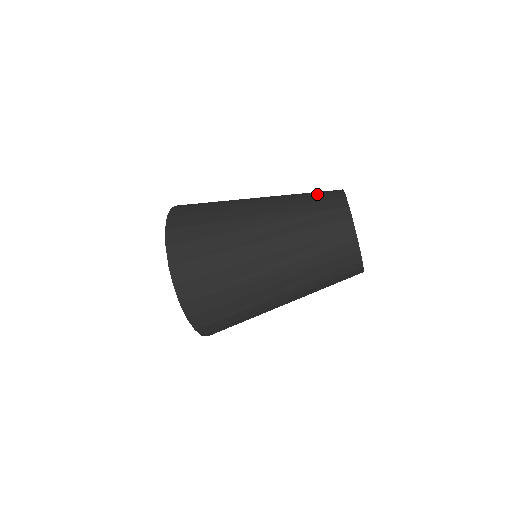
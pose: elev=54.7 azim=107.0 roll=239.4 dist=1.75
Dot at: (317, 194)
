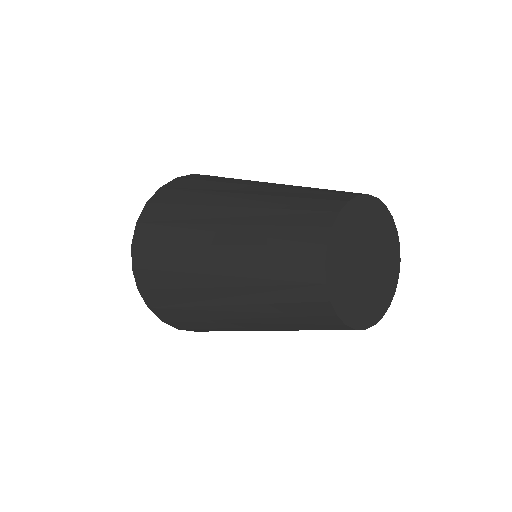
Dot at: (298, 313)
